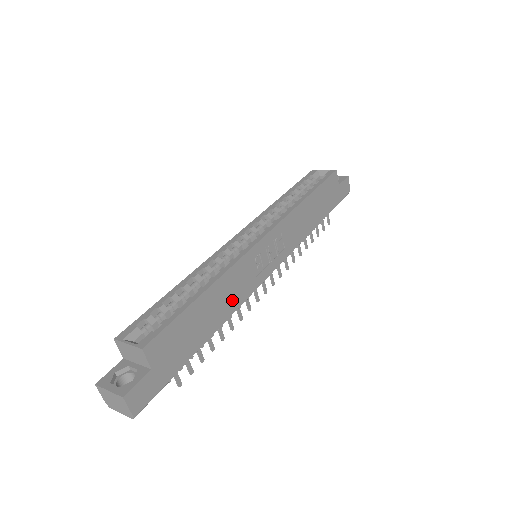
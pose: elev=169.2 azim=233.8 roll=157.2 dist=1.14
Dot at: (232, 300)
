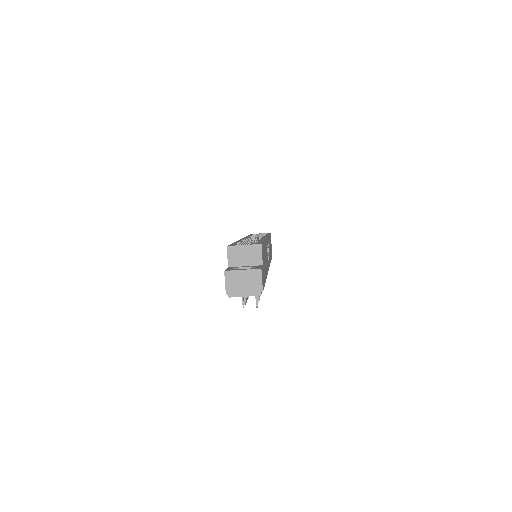
Dot at: occluded
